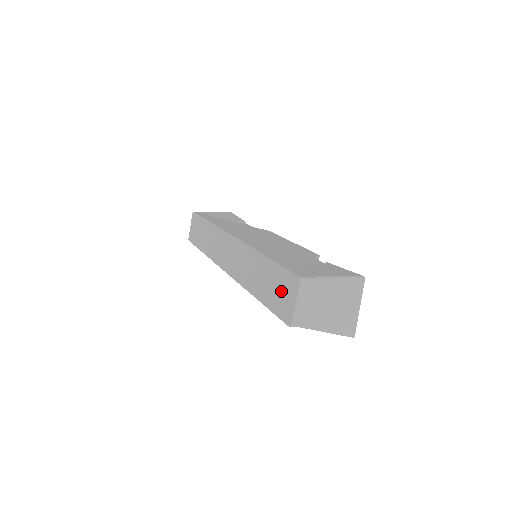
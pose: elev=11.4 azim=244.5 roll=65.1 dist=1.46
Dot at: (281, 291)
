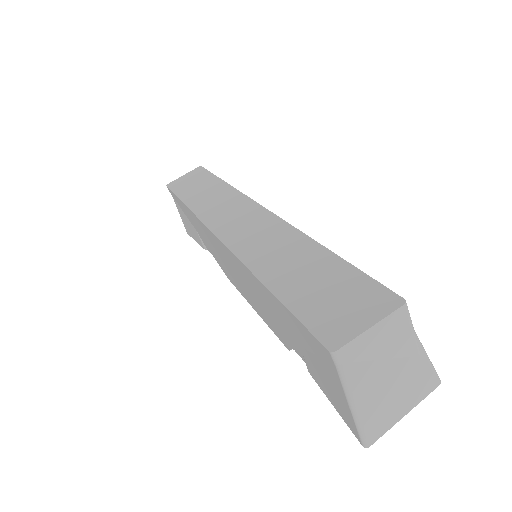
Dot at: (340, 298)
